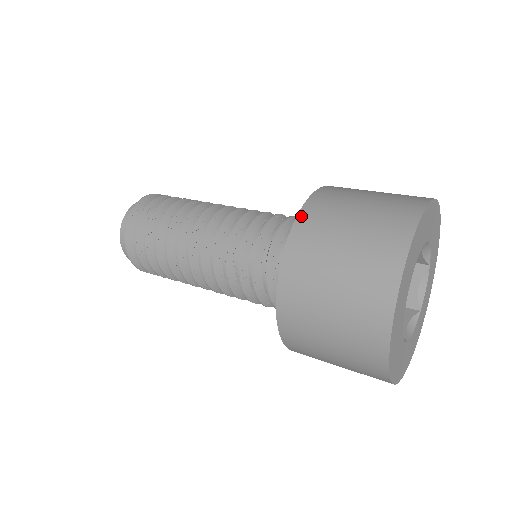
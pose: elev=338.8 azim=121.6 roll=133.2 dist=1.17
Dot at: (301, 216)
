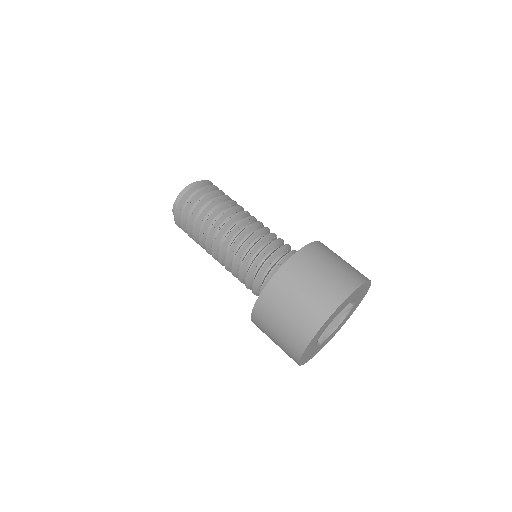
Dot at: (254, 313)
